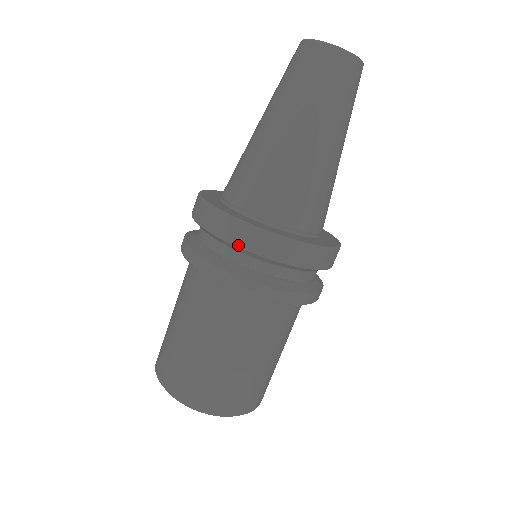
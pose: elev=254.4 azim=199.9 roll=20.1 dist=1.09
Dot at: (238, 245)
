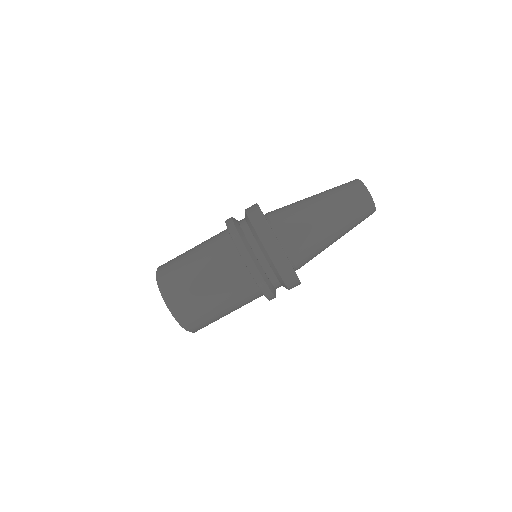
Dot at: (272, 259)
